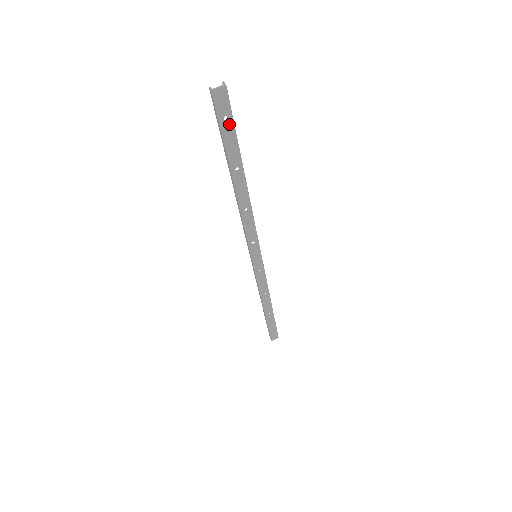
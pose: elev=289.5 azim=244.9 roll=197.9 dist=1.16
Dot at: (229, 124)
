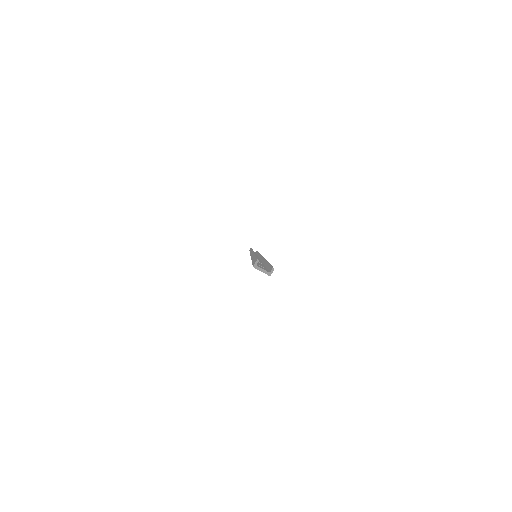
Dot at: occluded
